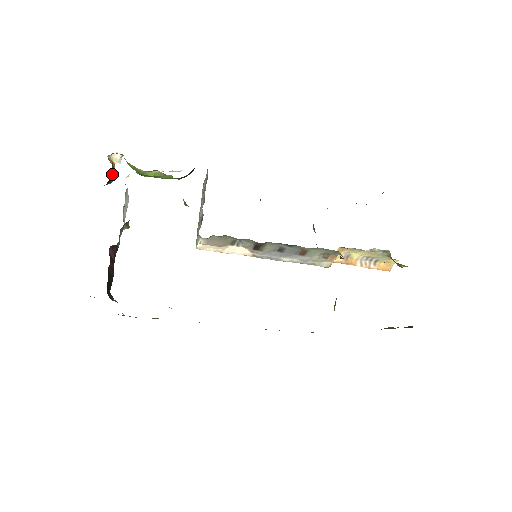
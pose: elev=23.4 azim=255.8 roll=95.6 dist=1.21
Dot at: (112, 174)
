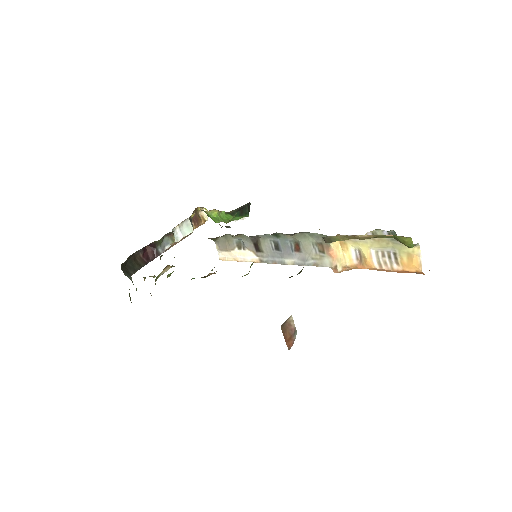
Dot at: (195, 222)
